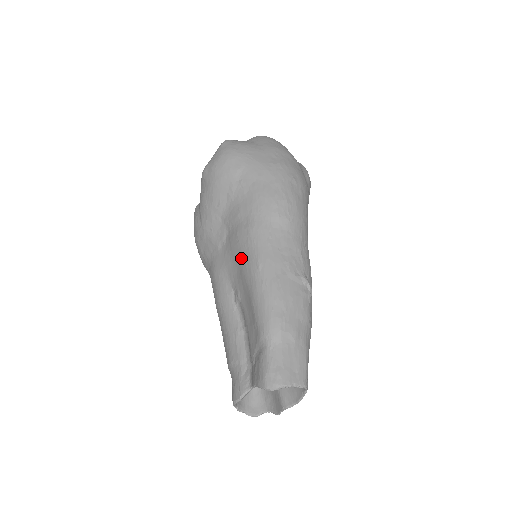
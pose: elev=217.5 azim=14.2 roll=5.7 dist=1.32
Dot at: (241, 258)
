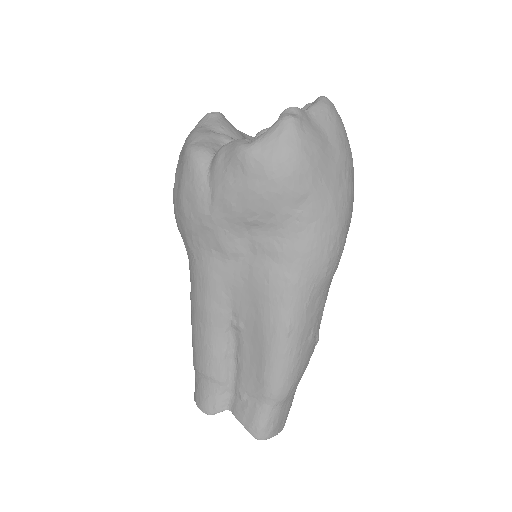
Dot at: (265, 305)
